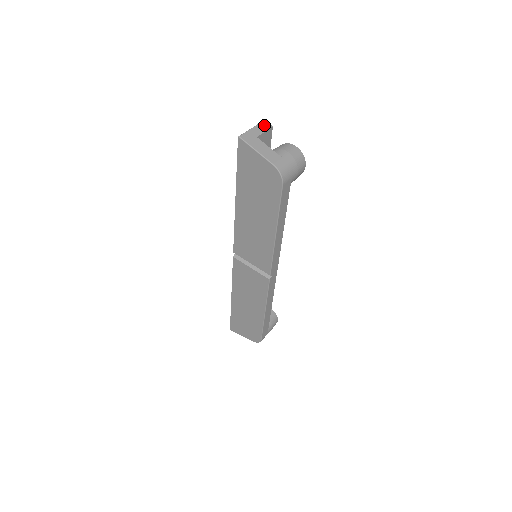
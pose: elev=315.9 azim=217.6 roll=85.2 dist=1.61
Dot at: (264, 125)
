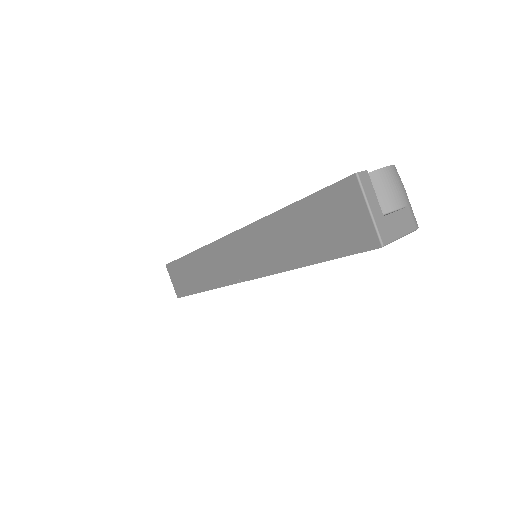
Dot at: (366, 183)
